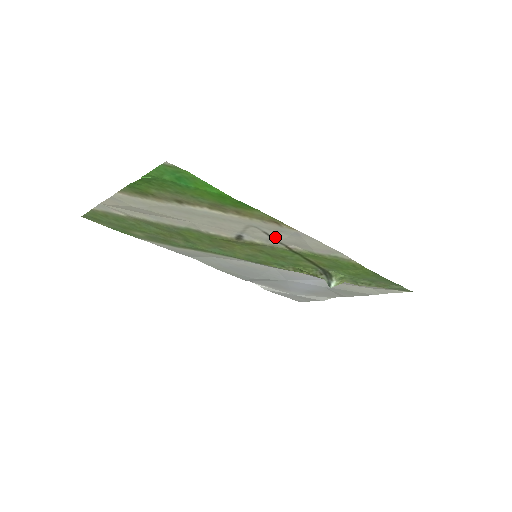
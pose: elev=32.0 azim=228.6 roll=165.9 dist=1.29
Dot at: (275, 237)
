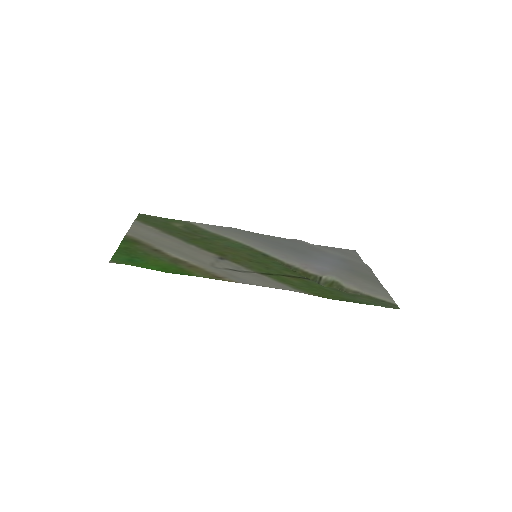
Dot at: (237, 271)
